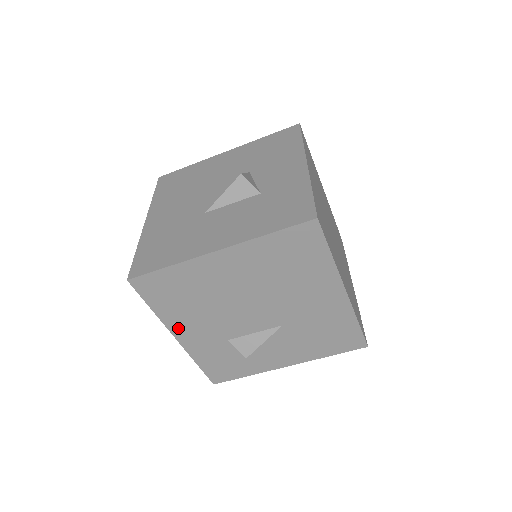
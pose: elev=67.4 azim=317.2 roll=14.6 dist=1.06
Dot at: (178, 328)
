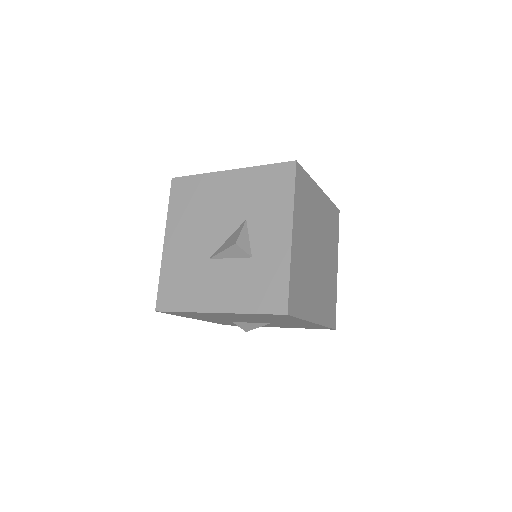
Dot at: (196, 318)
